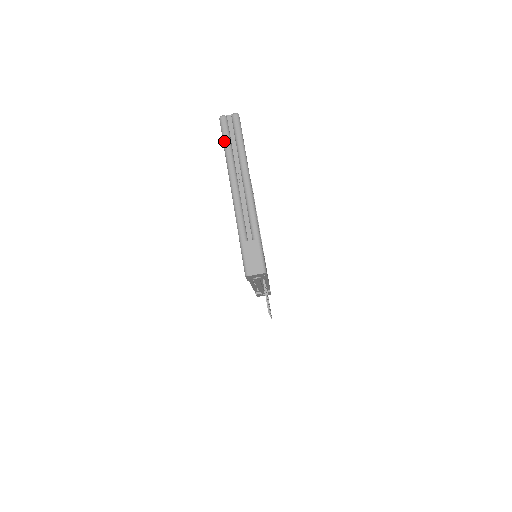
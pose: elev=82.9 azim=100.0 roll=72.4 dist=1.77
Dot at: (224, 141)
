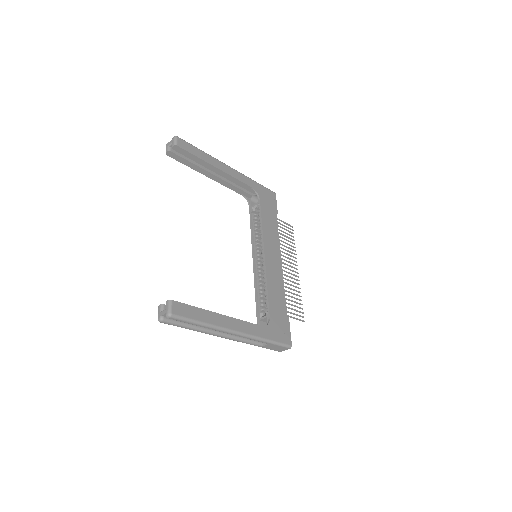
Dot at: occluded
